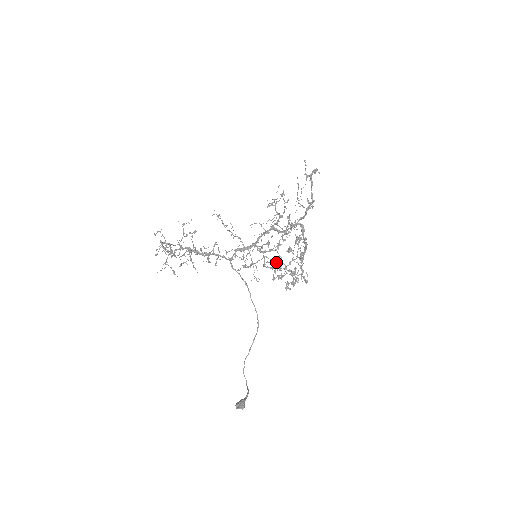
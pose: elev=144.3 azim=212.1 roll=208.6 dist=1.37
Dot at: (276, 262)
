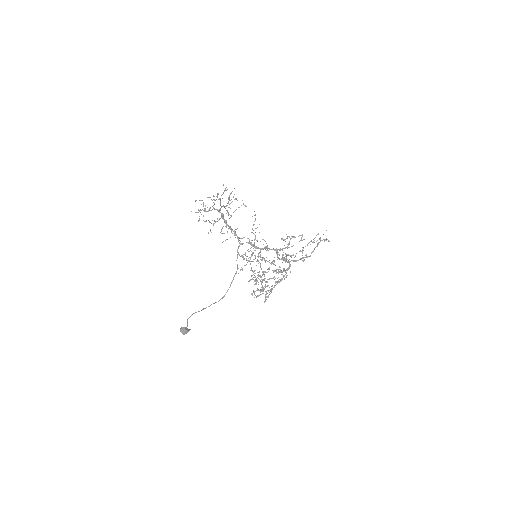
Dot at: occluded
